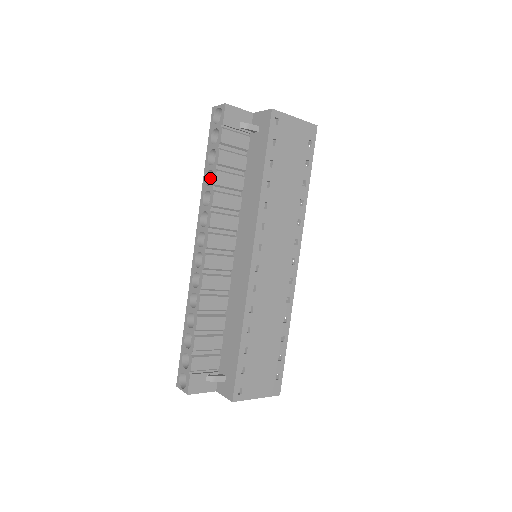
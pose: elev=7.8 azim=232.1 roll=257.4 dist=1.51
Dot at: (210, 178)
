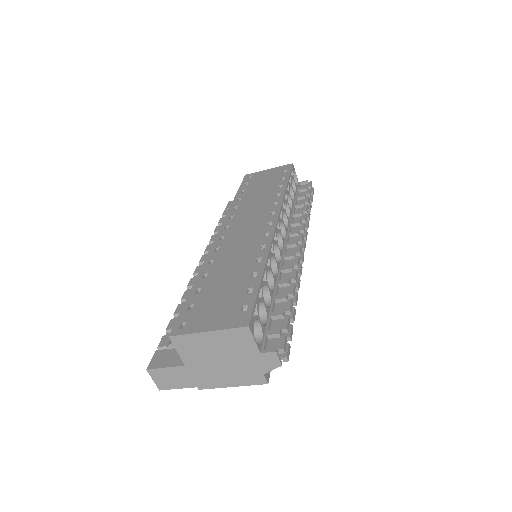
Dot at: occluded
